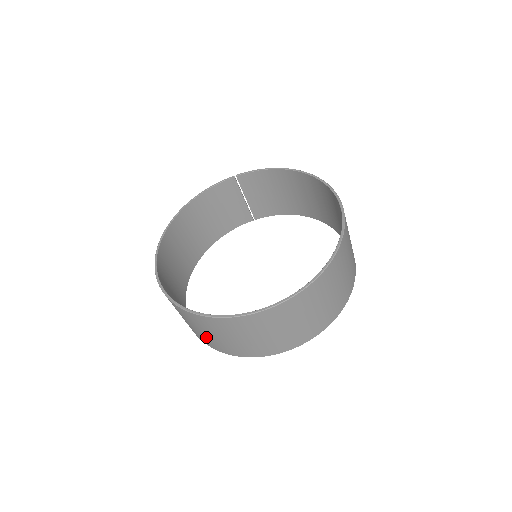
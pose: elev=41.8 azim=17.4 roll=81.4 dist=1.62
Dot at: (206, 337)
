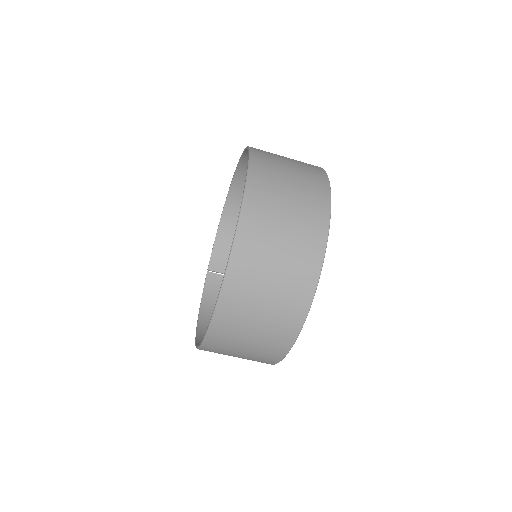
Dot at: (276, 312)
